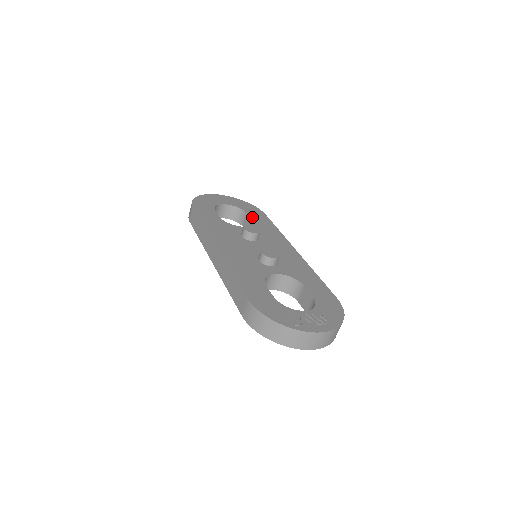
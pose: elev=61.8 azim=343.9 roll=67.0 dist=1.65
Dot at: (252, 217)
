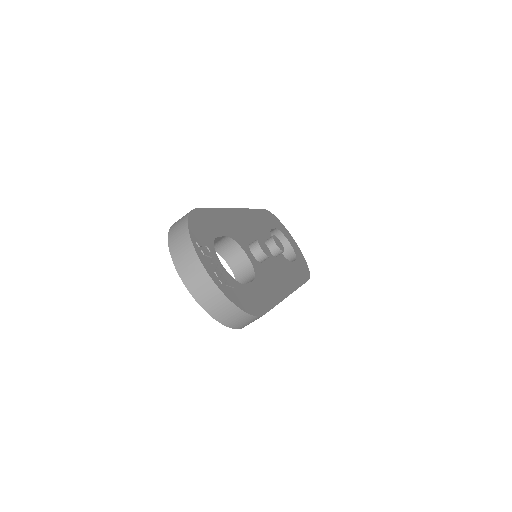
Dot at: (295, 263)
